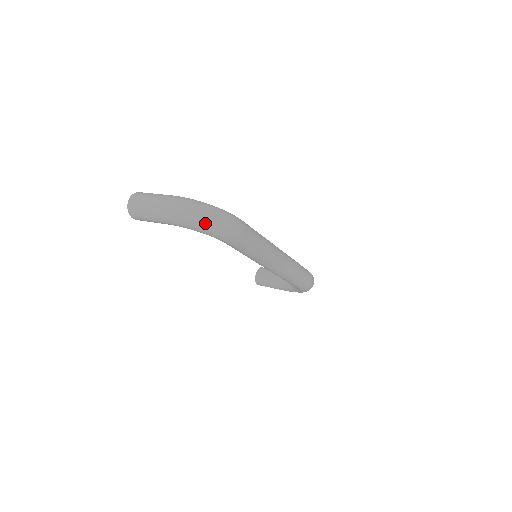
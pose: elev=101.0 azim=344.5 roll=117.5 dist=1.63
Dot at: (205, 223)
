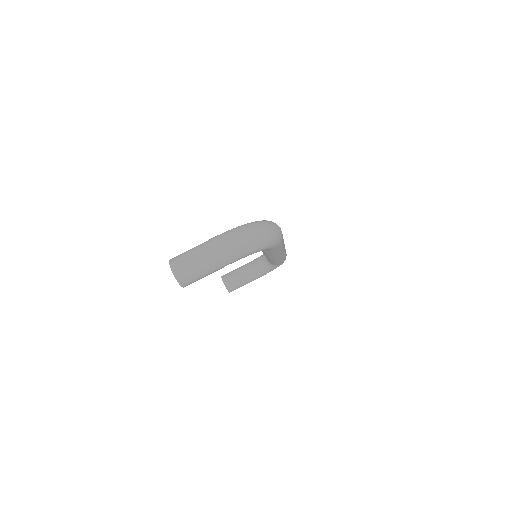
Dot at: (264, 239)
